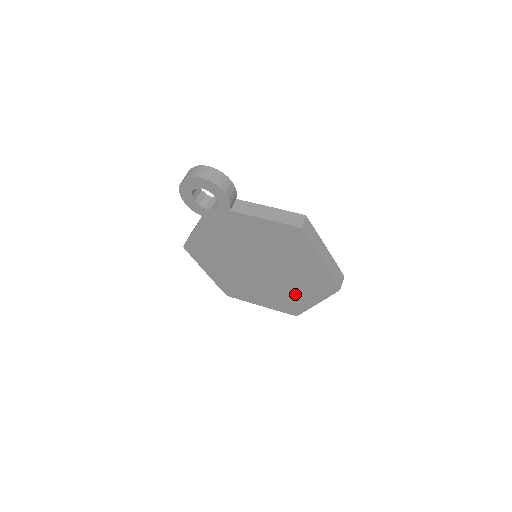
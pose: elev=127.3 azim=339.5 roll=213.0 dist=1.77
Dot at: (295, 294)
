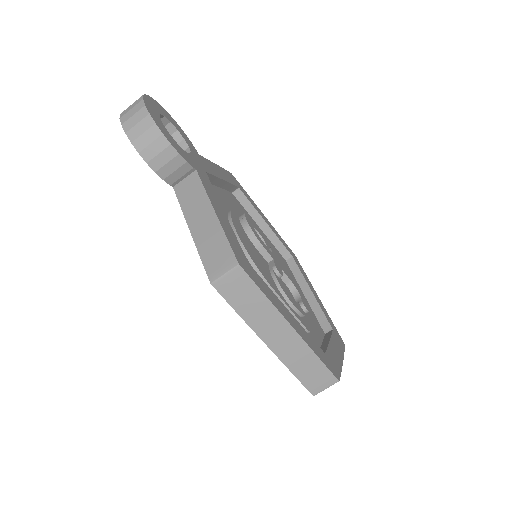
Dot at: occluded
